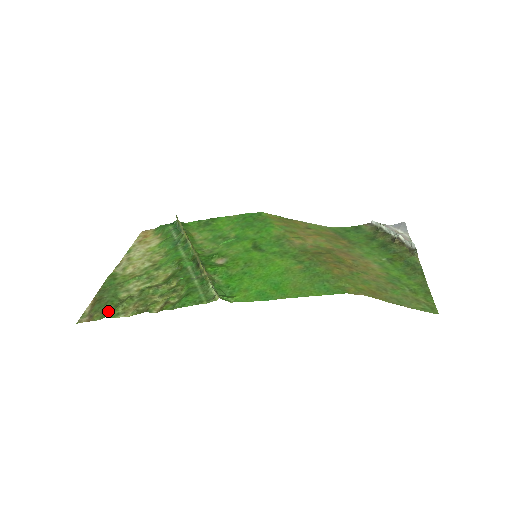
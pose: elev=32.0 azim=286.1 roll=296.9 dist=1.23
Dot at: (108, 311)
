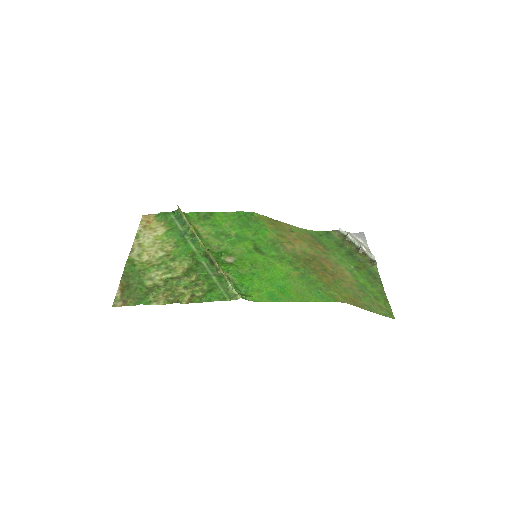
Dot at: (140, 298)
